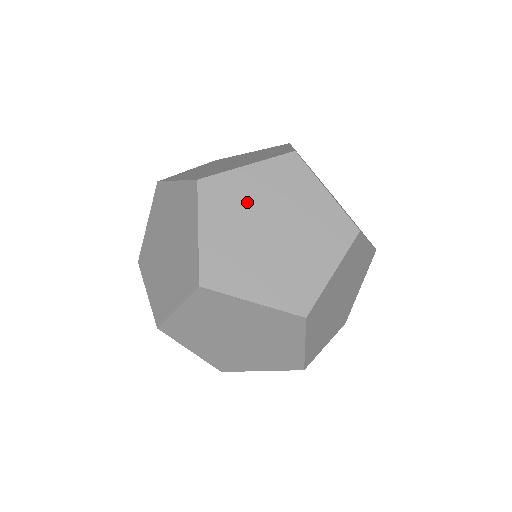
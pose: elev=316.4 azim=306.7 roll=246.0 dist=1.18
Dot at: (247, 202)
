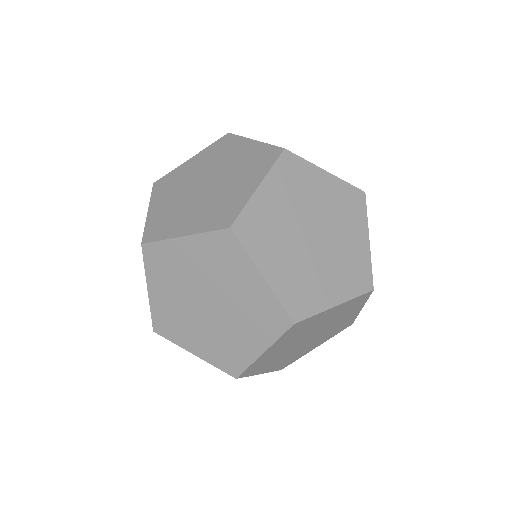
Dot at: (309, 197)
